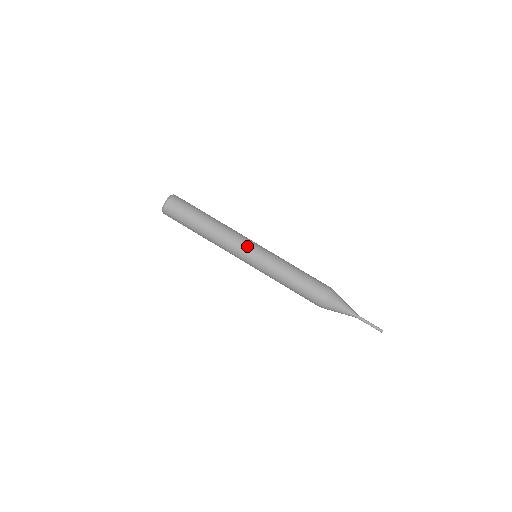
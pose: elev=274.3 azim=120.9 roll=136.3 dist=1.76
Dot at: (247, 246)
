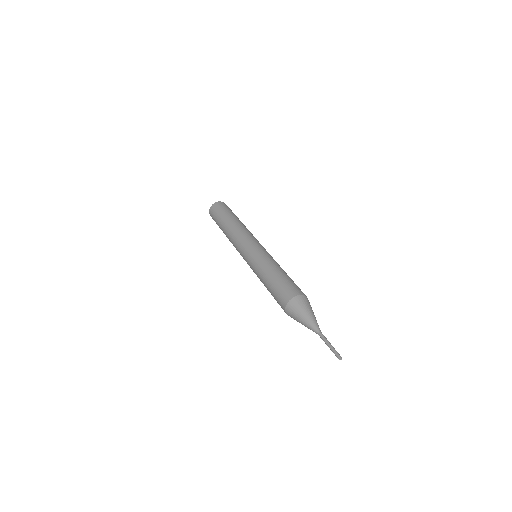
Dot at: (251, 240)
